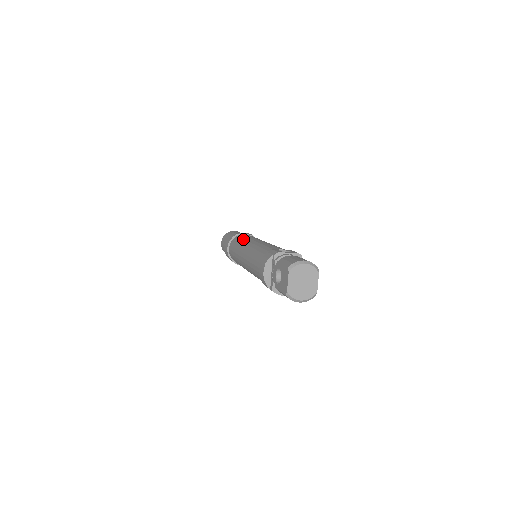
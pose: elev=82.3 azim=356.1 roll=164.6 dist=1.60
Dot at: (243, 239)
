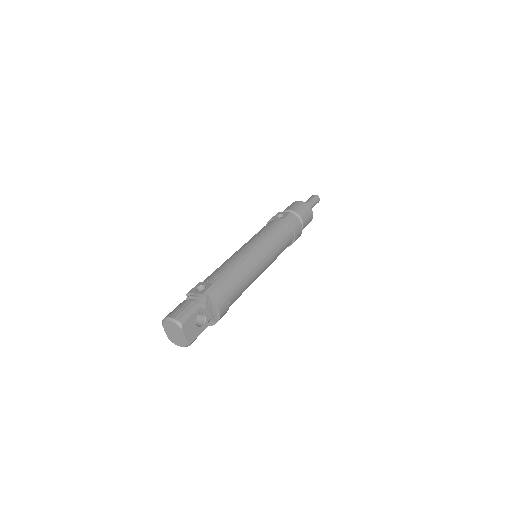
Dot at: (254, 235)
